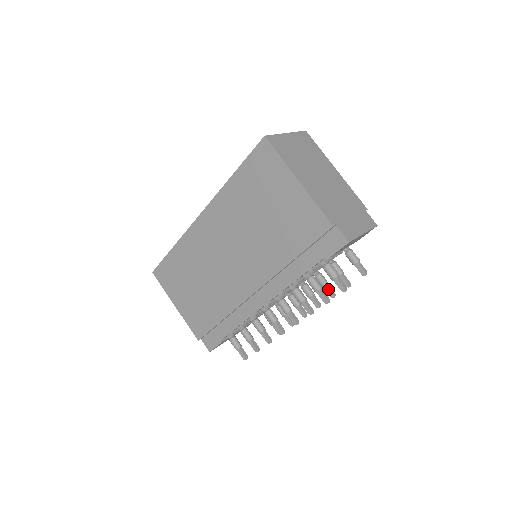
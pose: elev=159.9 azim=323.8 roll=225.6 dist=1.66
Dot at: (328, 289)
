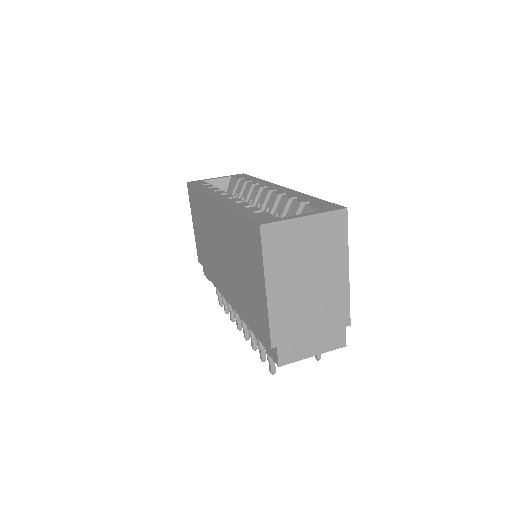
Dot at: occluded
